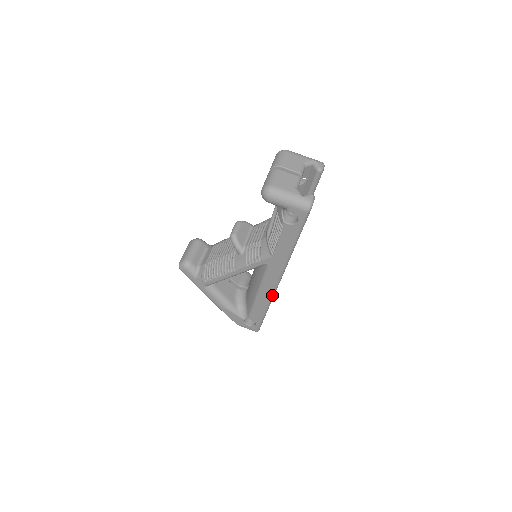
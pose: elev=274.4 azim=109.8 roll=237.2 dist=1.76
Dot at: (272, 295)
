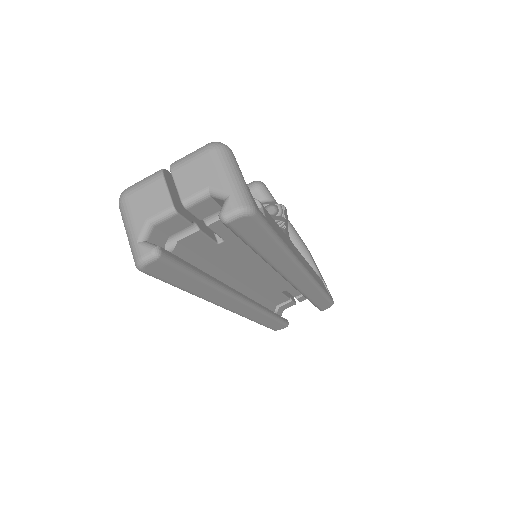
Dot at: occluded
